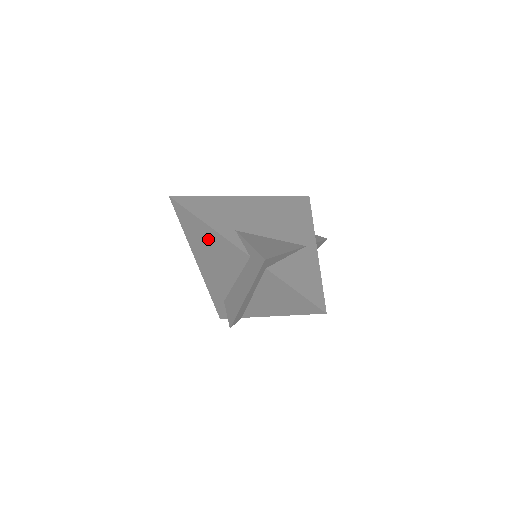
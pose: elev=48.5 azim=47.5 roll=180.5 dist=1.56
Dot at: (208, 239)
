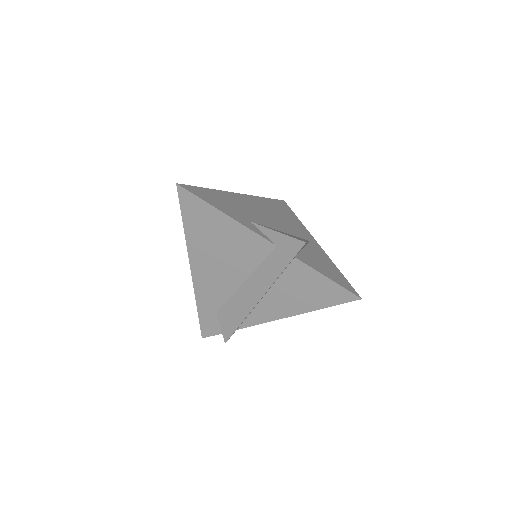
Dot at: (220, 233)
